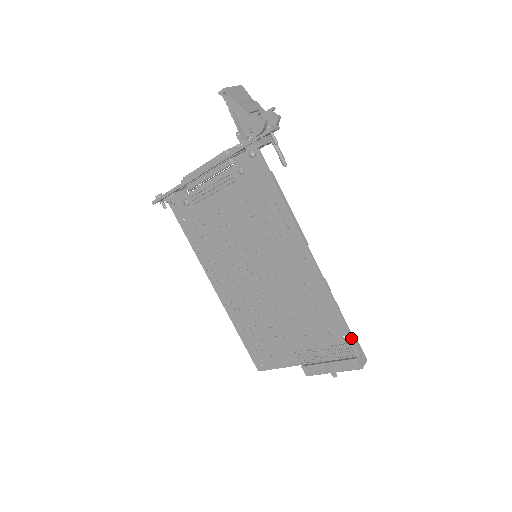
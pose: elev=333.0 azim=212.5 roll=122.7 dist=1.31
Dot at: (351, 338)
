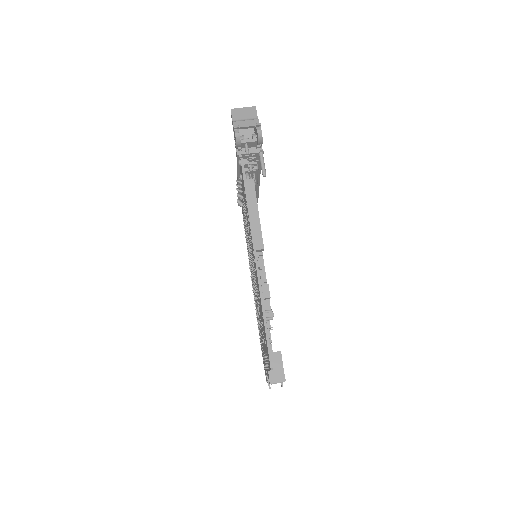
Dot at: (267, 348)
